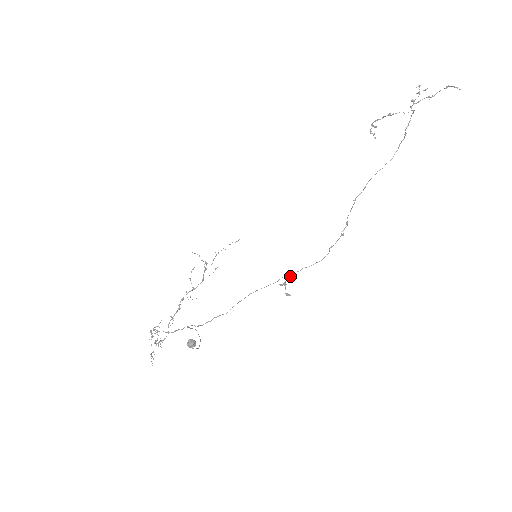
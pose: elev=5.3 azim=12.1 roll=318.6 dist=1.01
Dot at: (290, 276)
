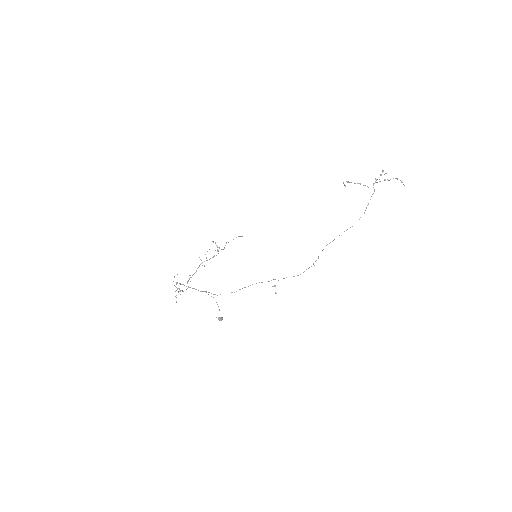
Dot at: (278, 280)
